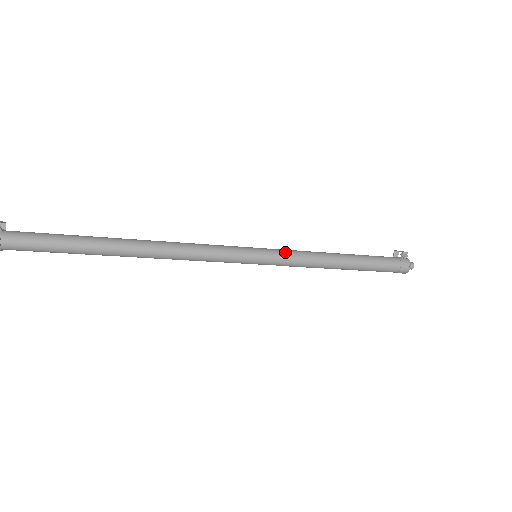
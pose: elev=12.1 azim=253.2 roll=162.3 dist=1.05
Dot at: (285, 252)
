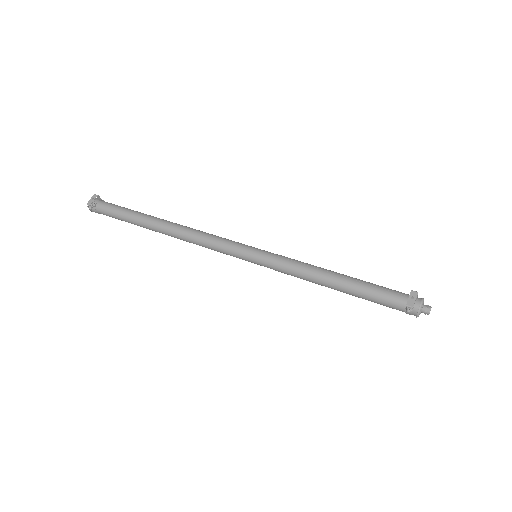
Dot at: (276, 265)
